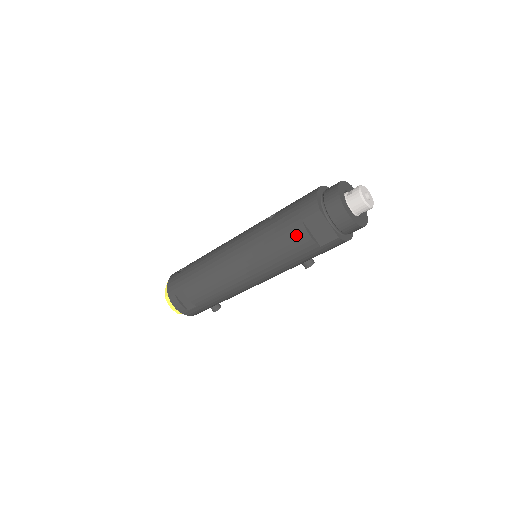
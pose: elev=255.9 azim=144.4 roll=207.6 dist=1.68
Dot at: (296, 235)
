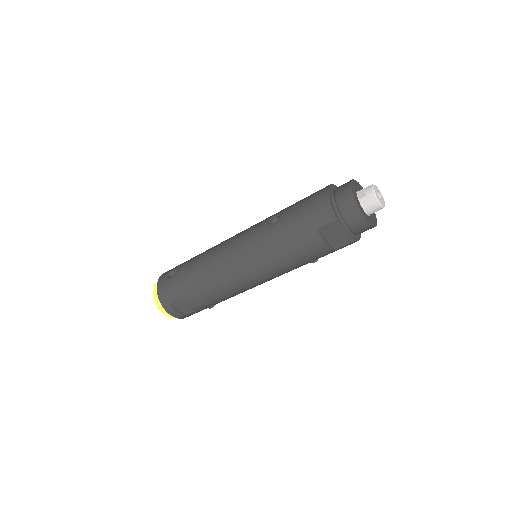
Dot at: (311, 243)
